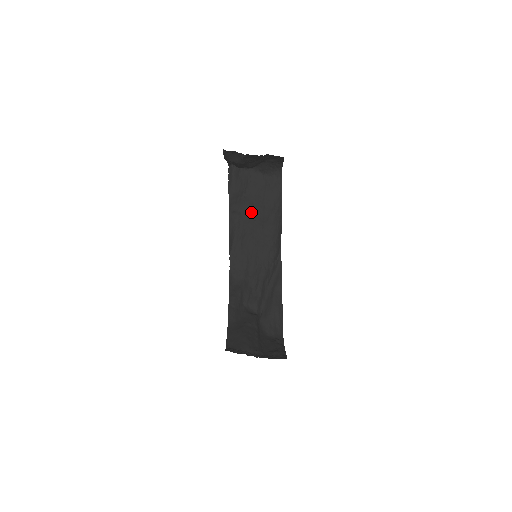
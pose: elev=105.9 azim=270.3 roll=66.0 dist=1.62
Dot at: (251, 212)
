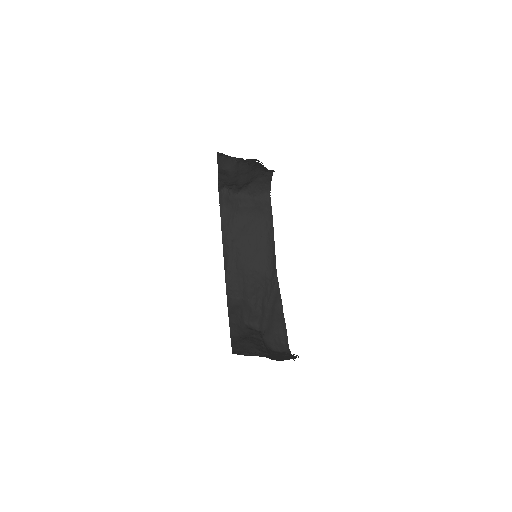
Dot at: (244, 233)
